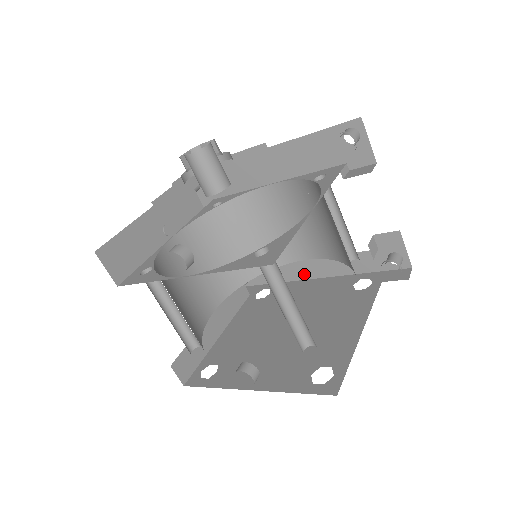
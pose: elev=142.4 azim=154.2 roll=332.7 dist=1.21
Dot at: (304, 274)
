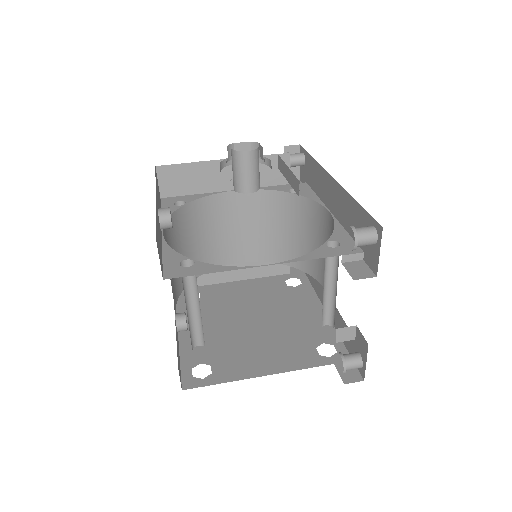
Dot at: (322, 298)
